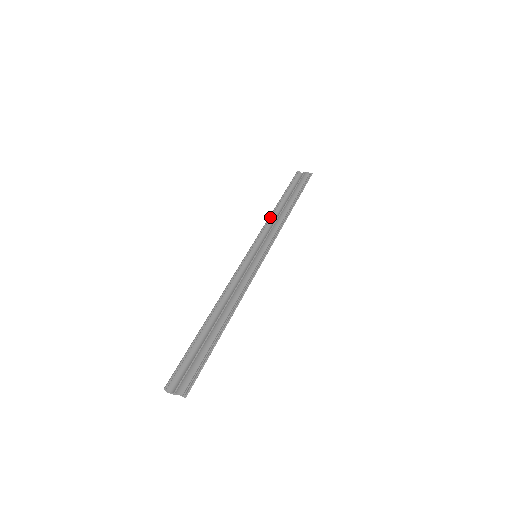
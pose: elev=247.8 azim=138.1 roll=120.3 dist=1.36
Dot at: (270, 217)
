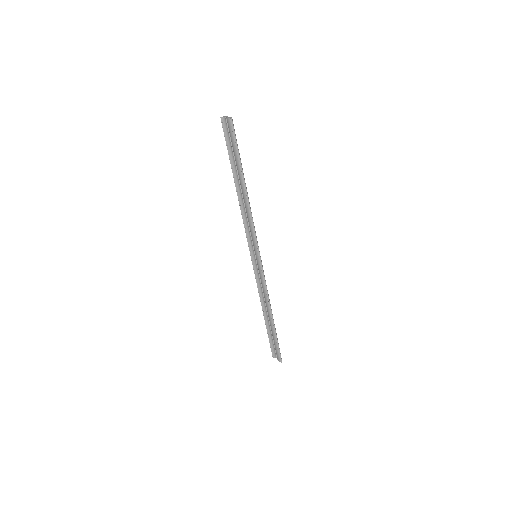
Dot at: (240, 206)
